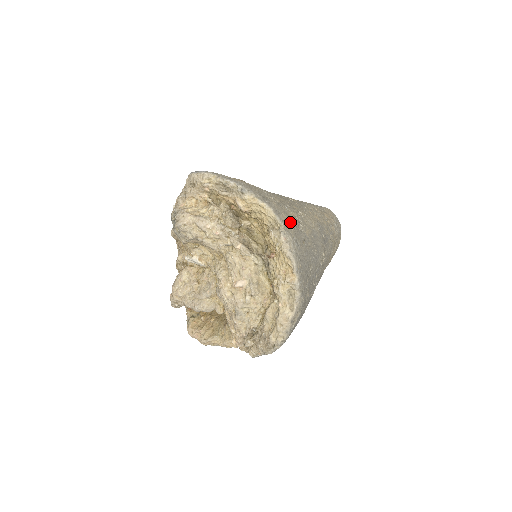
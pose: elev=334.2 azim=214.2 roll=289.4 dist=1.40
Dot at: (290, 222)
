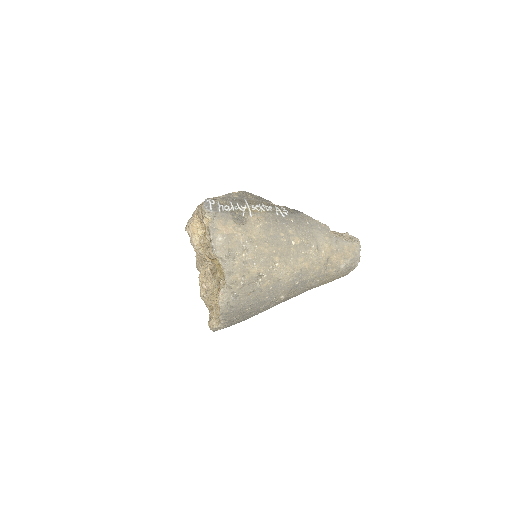
Dot at: (241, 280)
